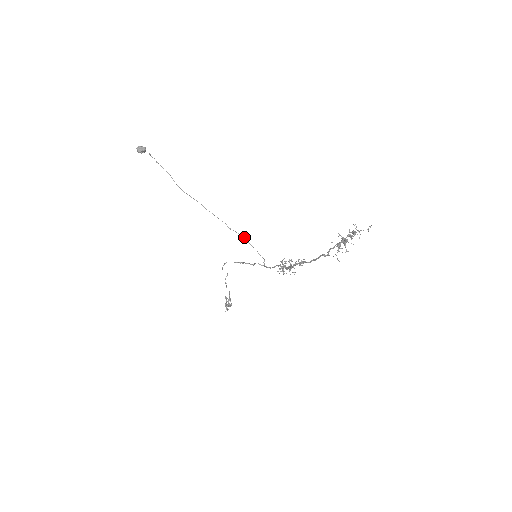
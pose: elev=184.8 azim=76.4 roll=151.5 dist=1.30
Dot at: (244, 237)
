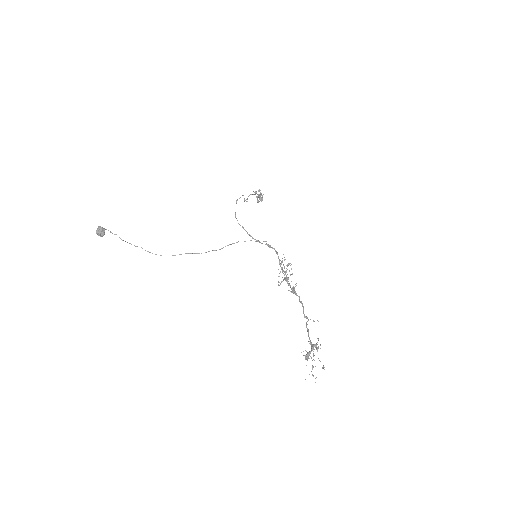
Dot at: occluded
